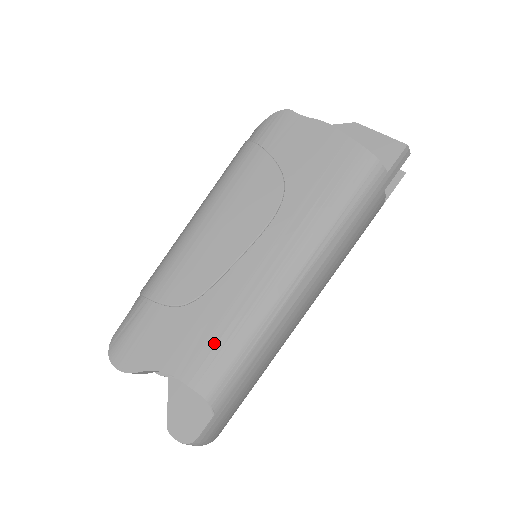
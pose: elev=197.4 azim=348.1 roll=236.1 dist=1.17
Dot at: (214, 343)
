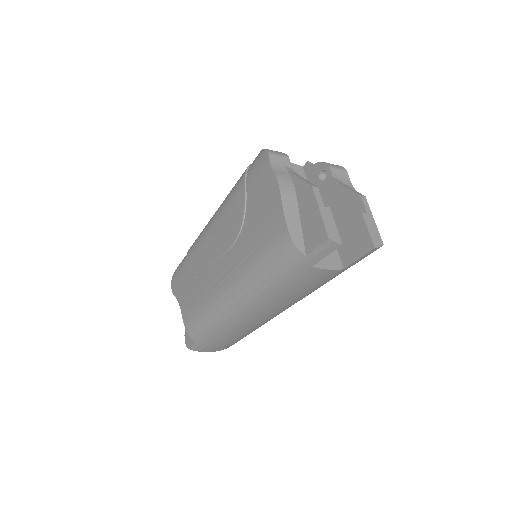
Dot at: (194, 308)
